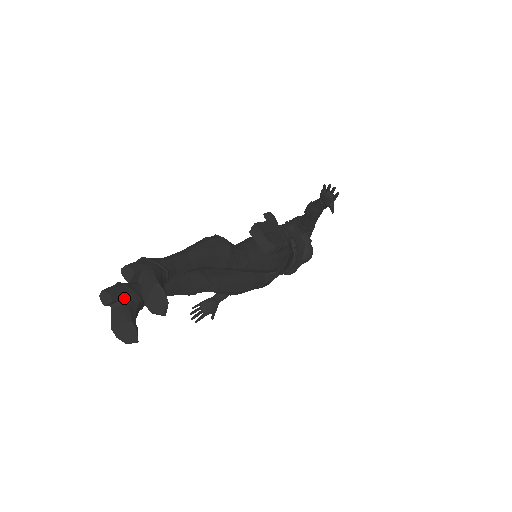
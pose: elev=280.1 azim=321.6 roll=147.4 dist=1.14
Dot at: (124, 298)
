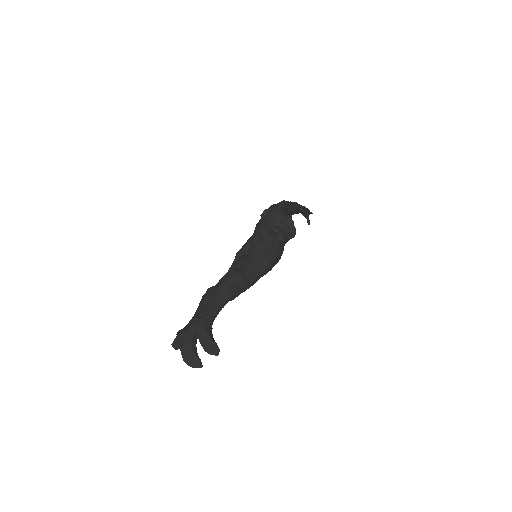
Dot at: (187, 342)
